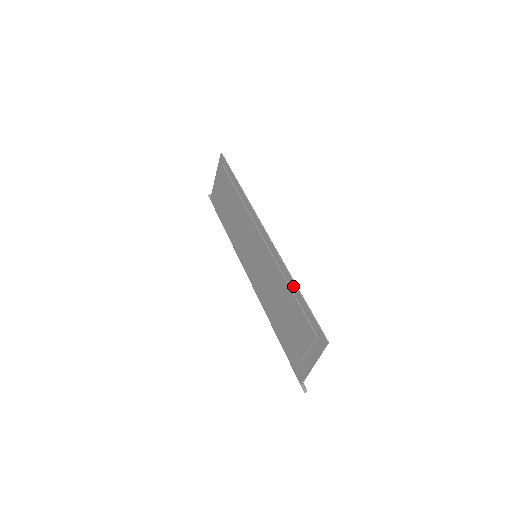
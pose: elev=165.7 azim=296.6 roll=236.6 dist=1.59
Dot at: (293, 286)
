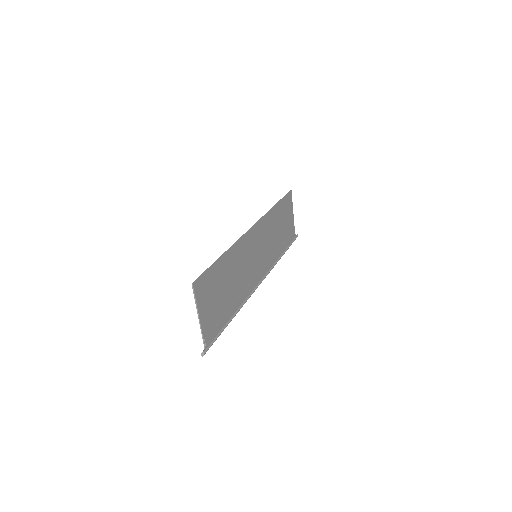
Dot at: (225, 256)
